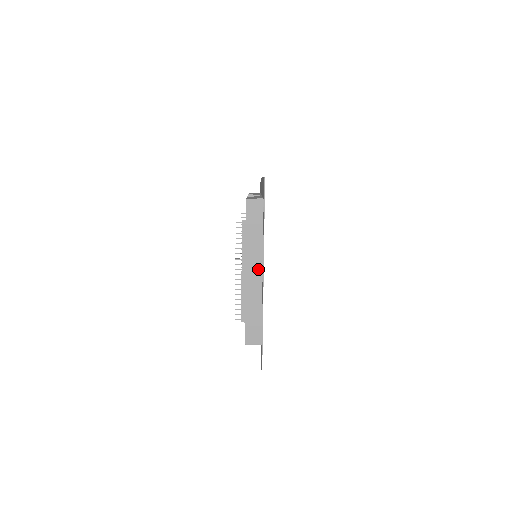
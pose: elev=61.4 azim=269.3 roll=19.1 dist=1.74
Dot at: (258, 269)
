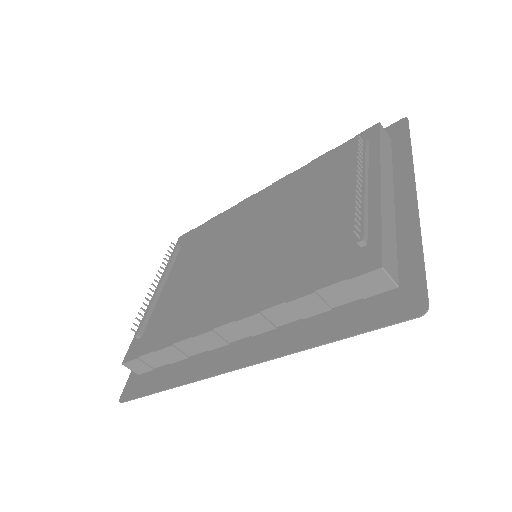
Dot at: (390, 190)
